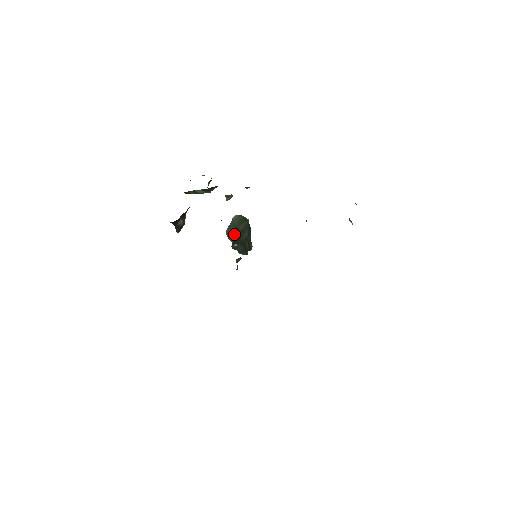
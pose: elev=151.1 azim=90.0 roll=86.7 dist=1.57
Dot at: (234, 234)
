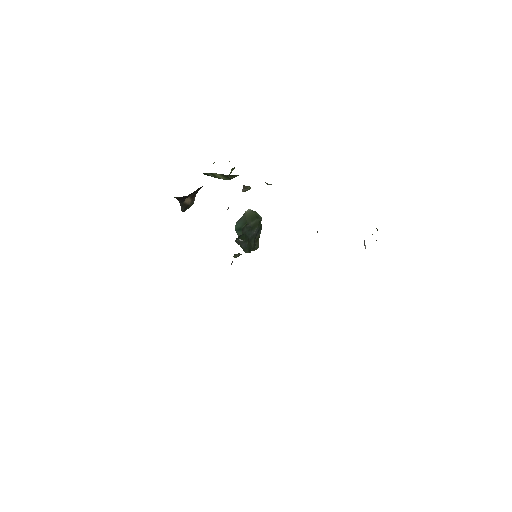
Dot at: (242, 228)
